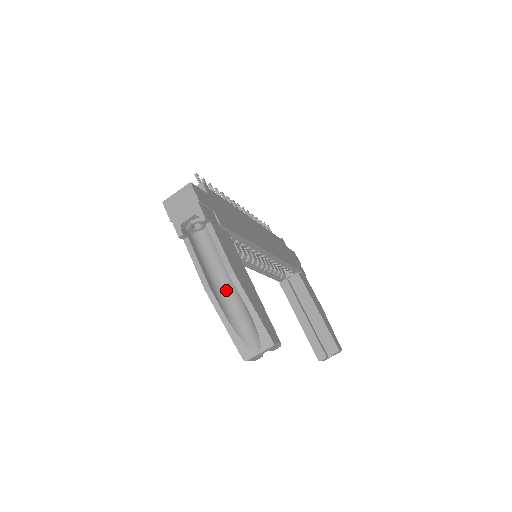
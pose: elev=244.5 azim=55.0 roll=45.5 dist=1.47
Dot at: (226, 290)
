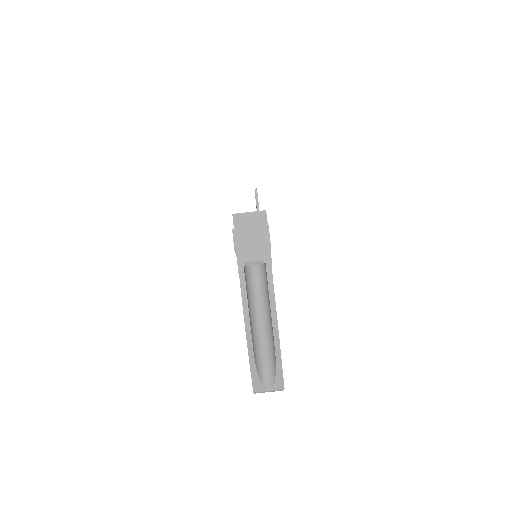
Dot at: (258, 330)
